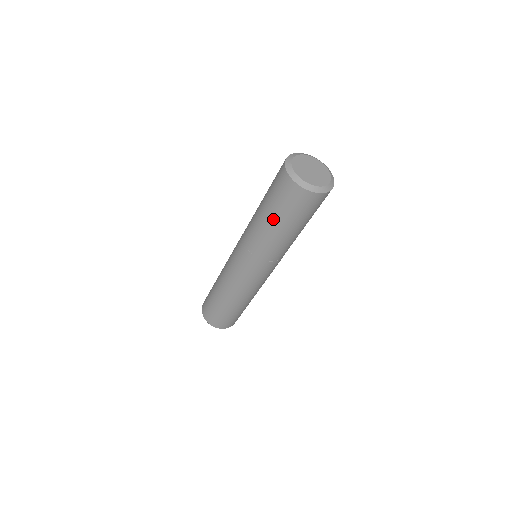
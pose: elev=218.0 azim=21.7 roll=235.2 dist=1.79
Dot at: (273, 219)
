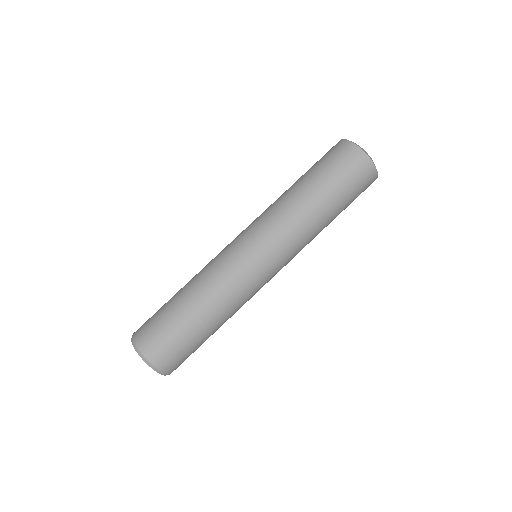
Dot at: occluded
